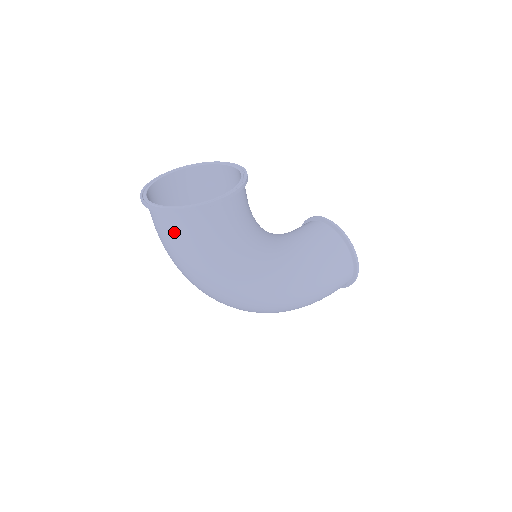
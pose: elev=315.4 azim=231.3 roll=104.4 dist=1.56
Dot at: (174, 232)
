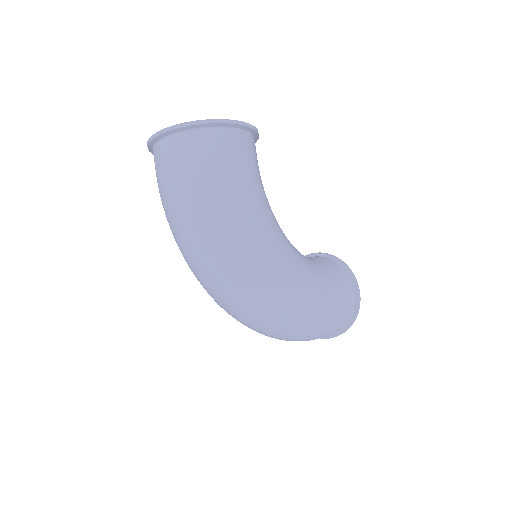
Dot at: (190, 155)
